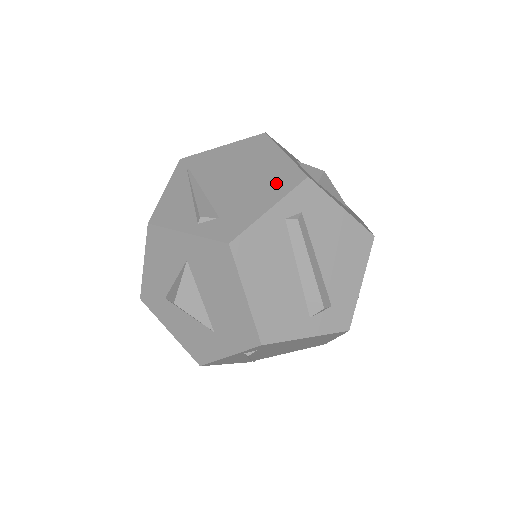
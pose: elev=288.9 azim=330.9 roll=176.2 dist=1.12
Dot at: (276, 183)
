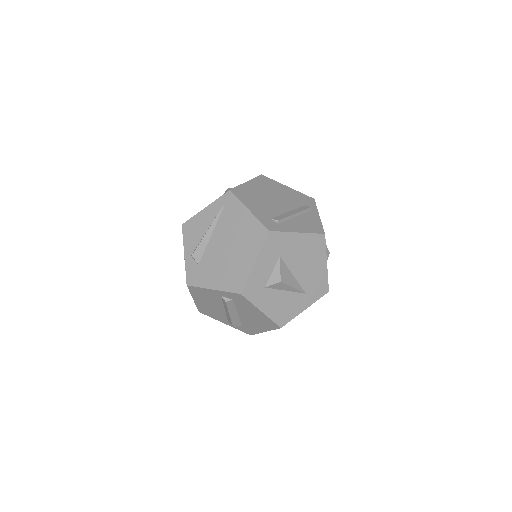
Dot at: (230, 278)
